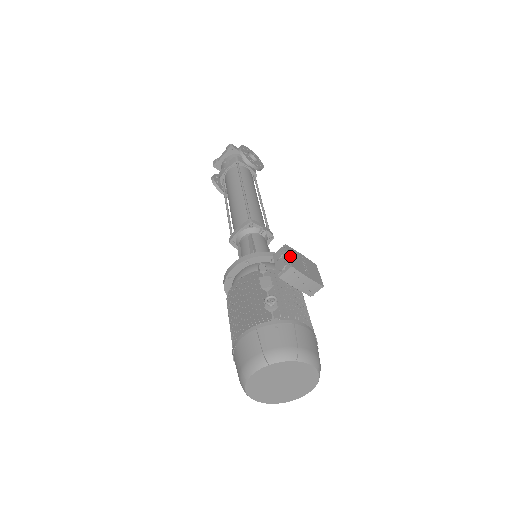
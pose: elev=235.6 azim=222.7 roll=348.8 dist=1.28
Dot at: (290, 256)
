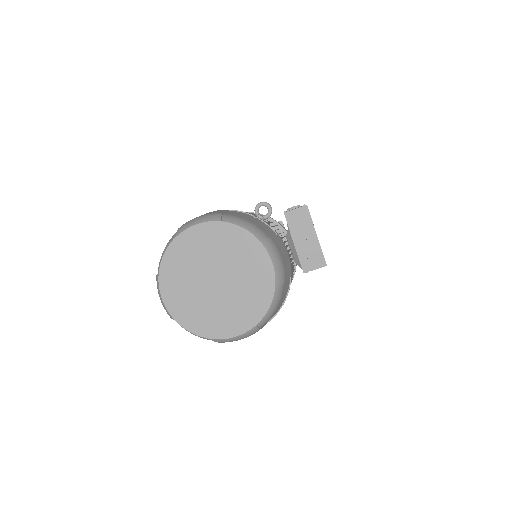
Dot at: occluded
